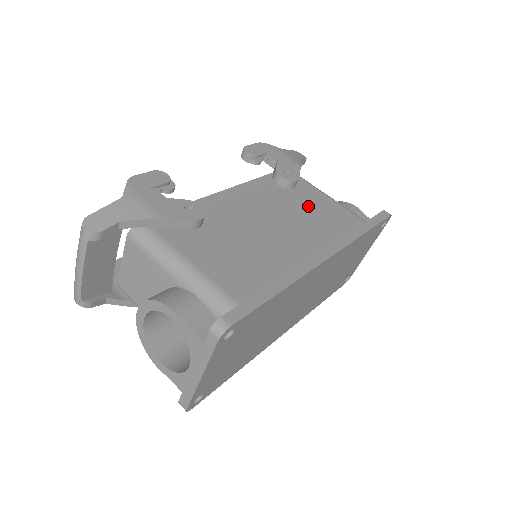
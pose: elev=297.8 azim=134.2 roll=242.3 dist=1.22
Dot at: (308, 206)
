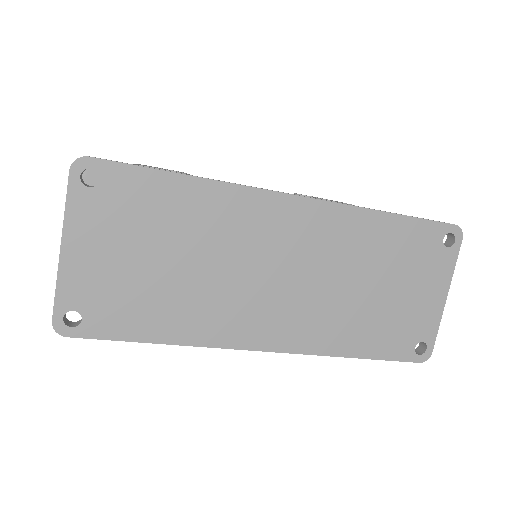
Dot at: occluded
